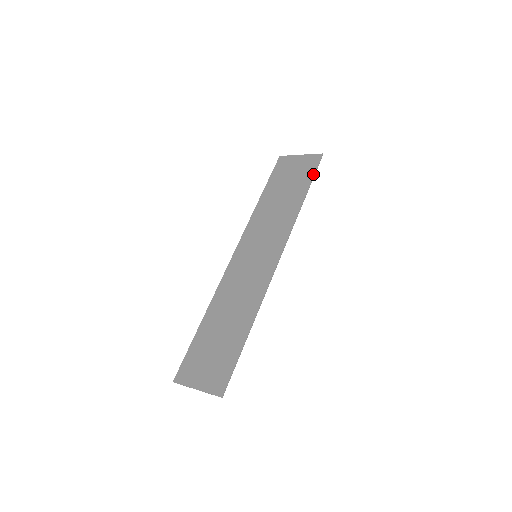
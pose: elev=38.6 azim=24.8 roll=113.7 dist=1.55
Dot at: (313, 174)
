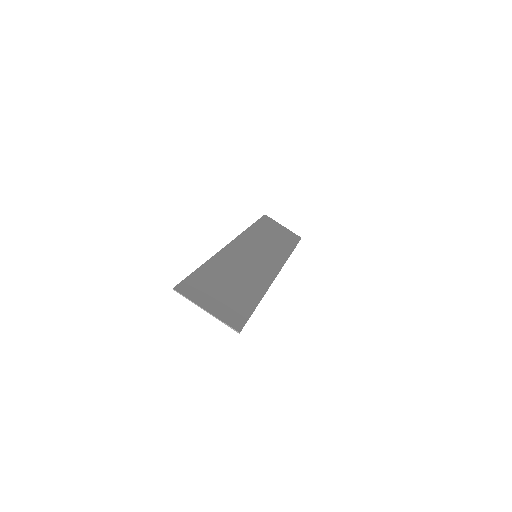
Dot at: (297, 243)
